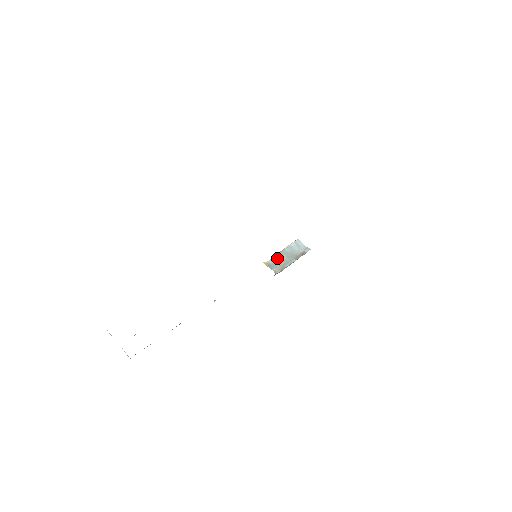
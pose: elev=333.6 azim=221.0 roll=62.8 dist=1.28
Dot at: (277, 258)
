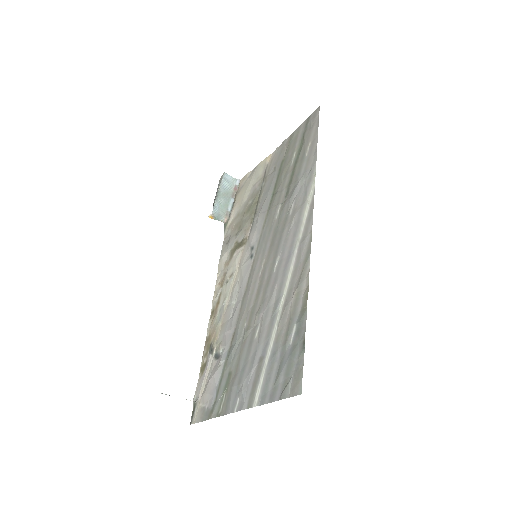
Dot at: (217, 205)
